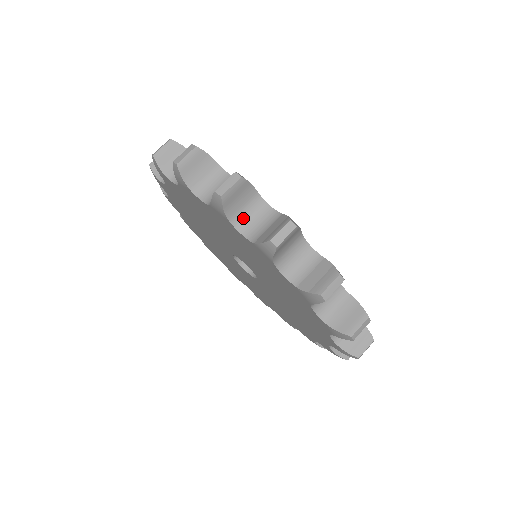
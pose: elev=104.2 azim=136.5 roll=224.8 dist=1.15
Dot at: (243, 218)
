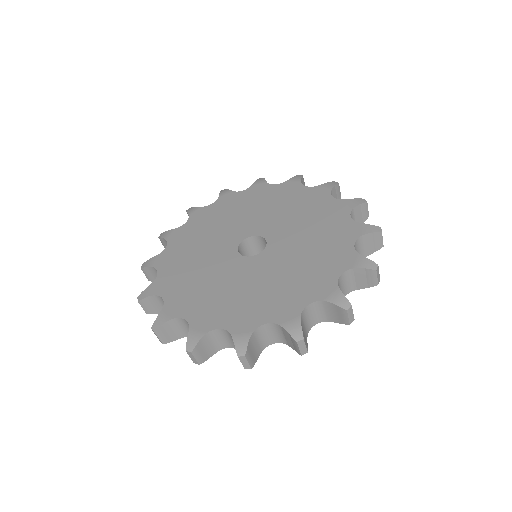
Dot at: (220, 343)
